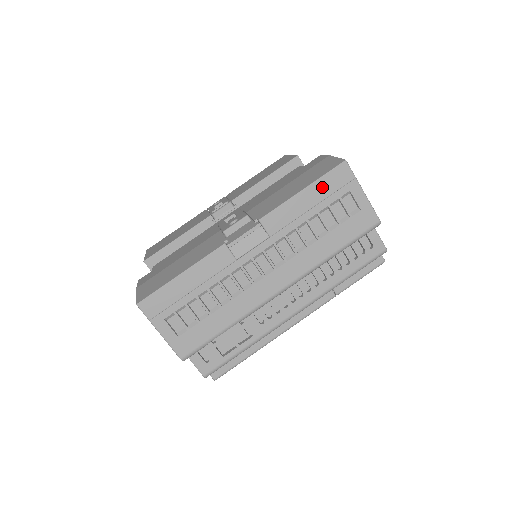
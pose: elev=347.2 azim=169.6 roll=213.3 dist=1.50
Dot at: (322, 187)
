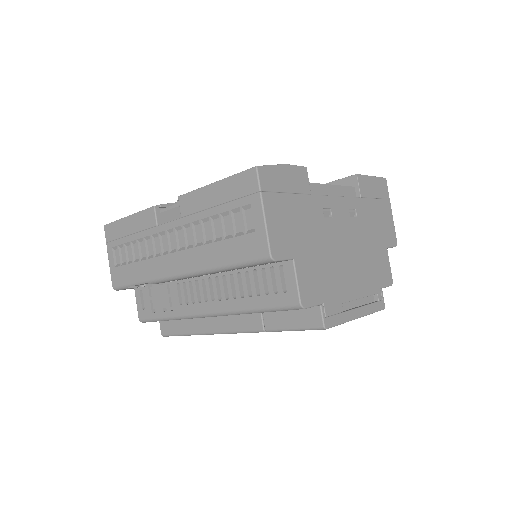
Dot at: (229, 187)
